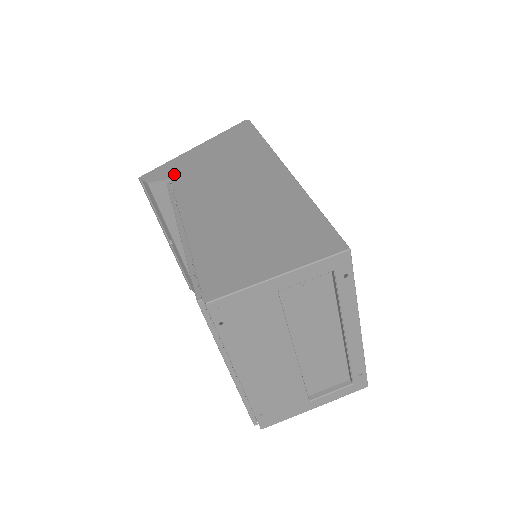
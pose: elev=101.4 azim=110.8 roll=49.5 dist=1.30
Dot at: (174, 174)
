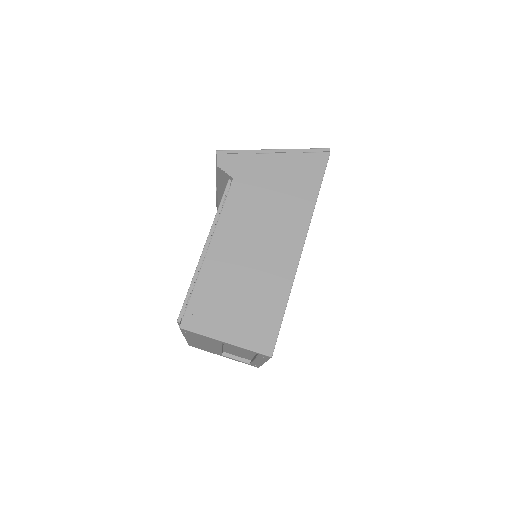
Dot at: (239, 174)
